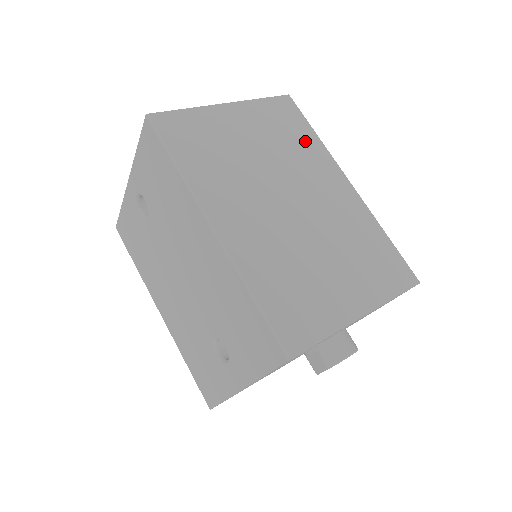
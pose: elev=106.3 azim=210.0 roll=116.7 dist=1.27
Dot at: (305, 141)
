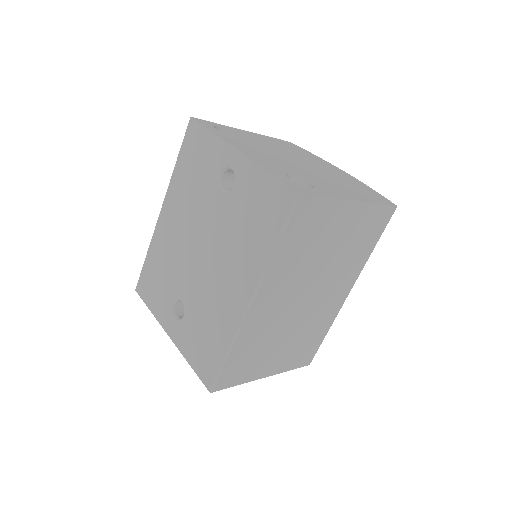
Dot at: (362, 252)
